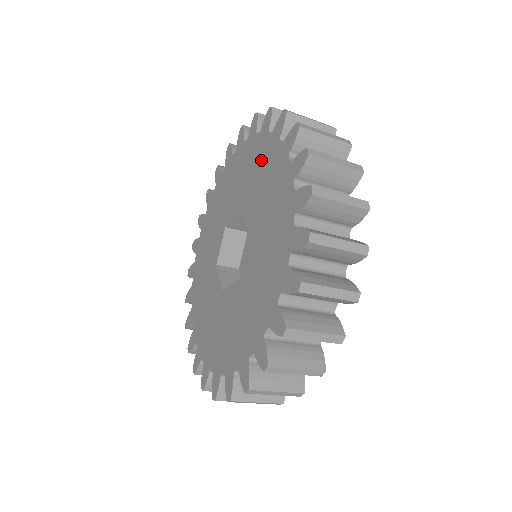
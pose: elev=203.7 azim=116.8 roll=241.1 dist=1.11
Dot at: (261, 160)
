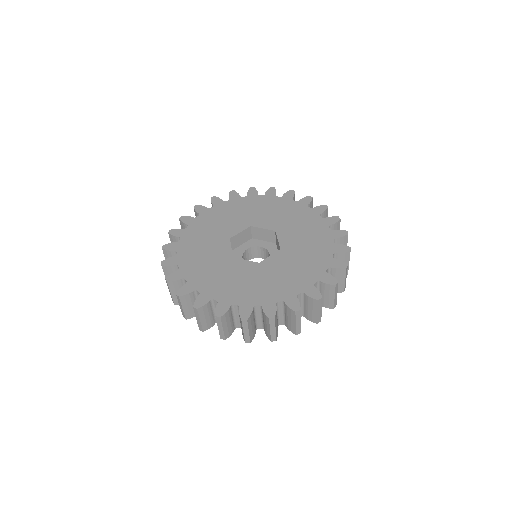
Dot at: (307, 222)
